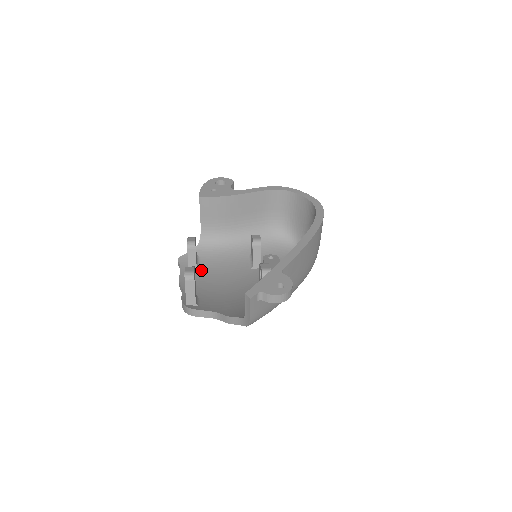
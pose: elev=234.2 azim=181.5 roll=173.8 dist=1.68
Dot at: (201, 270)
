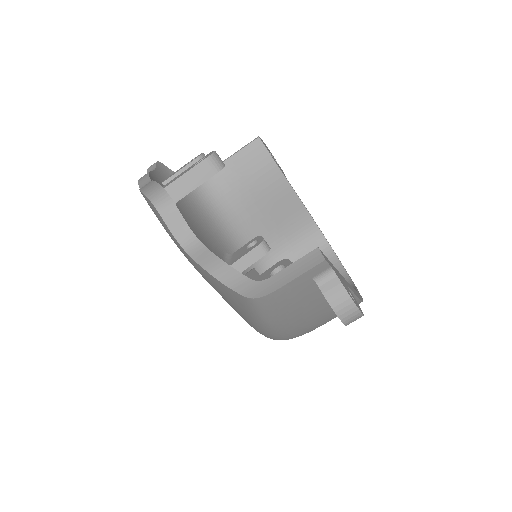
Dot at: occluded
